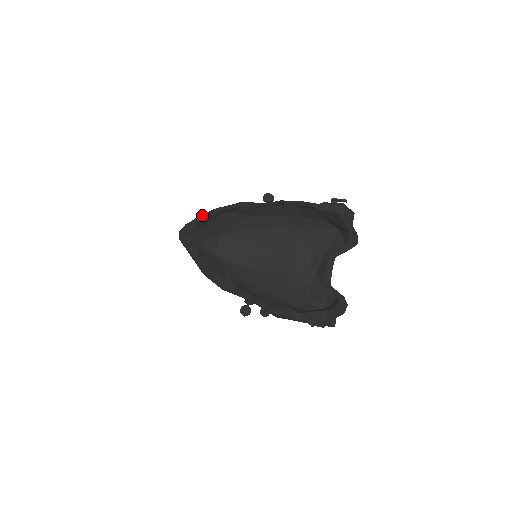
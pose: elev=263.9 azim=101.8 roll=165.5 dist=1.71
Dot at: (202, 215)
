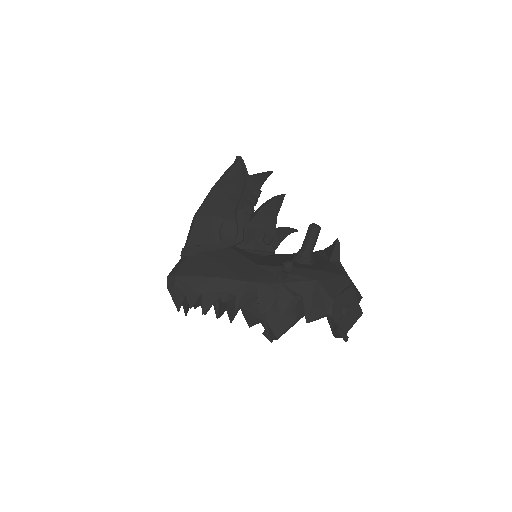
Dot at: (193, 294)
